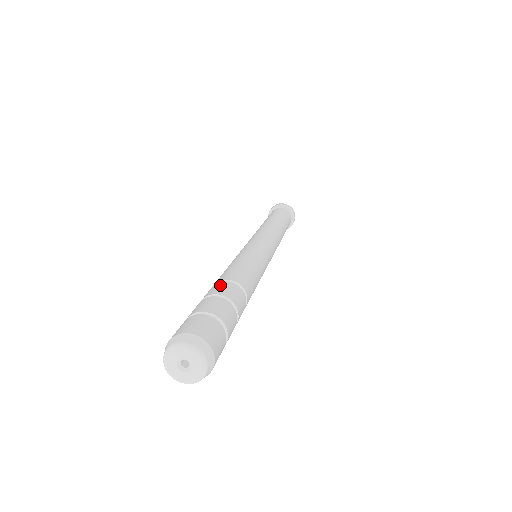
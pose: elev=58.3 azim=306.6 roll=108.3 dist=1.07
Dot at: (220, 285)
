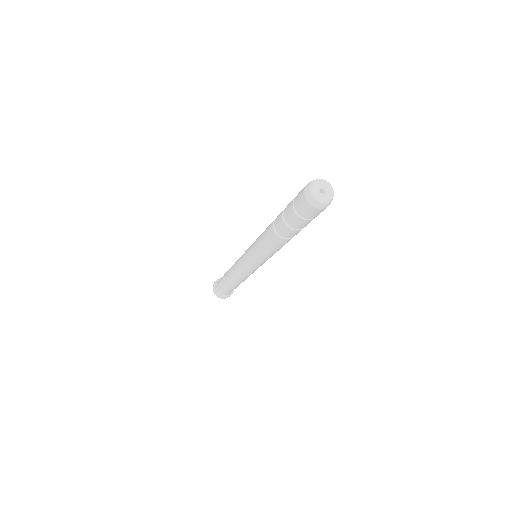
Dot at: (279, 214)
